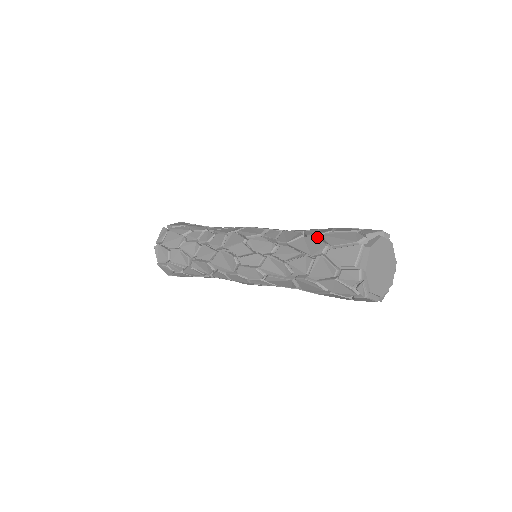
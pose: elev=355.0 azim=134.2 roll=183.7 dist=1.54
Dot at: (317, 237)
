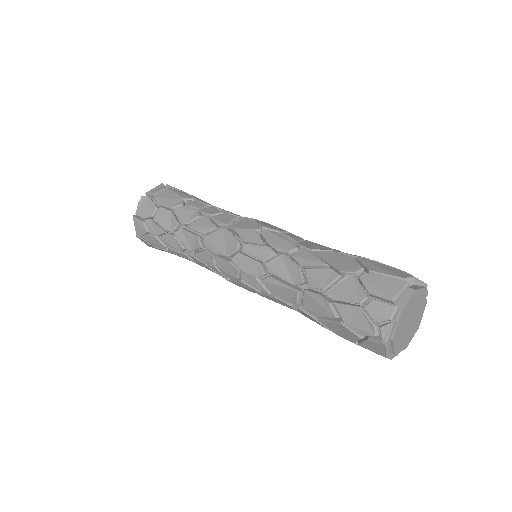
Dot at: (353, 257)
